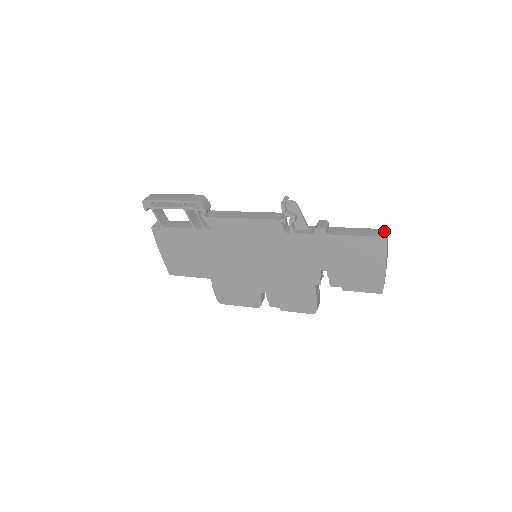
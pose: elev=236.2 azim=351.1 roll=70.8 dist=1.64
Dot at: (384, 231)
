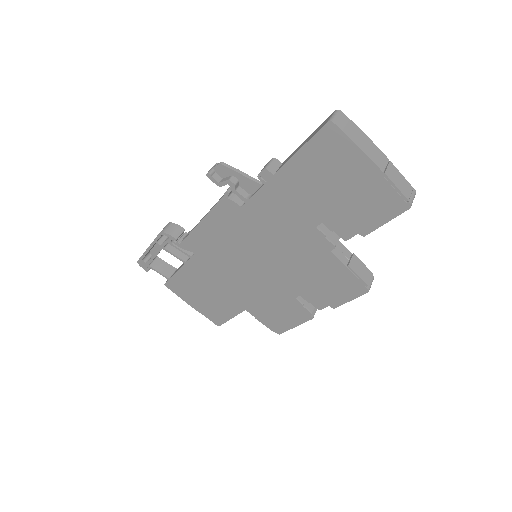
Dot at: (331, 115)
